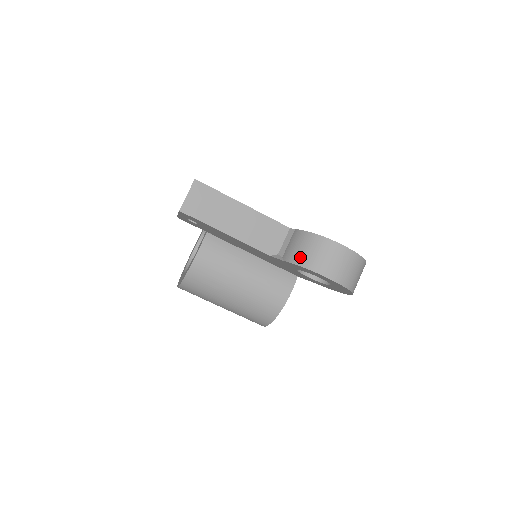
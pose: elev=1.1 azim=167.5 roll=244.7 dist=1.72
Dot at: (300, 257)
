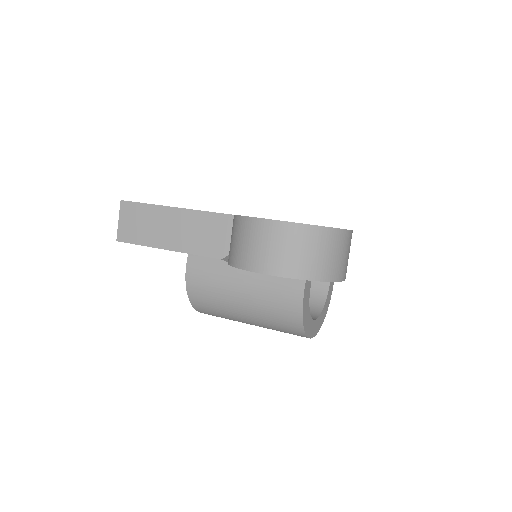
Dot at: (231, 253)
